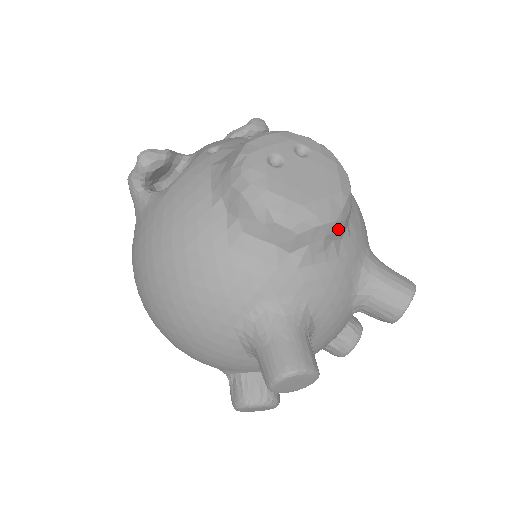
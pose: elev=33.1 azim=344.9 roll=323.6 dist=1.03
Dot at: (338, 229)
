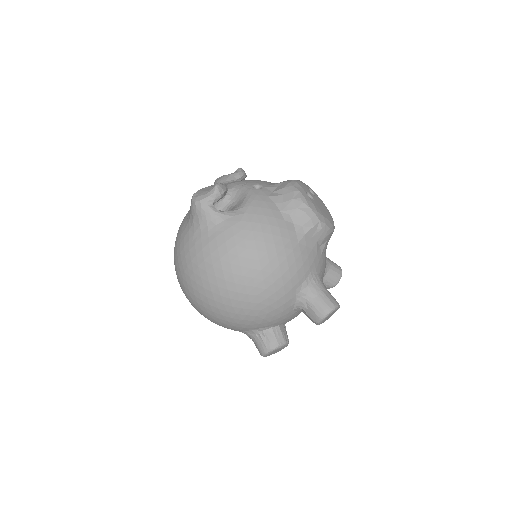
Dot at: occluded
